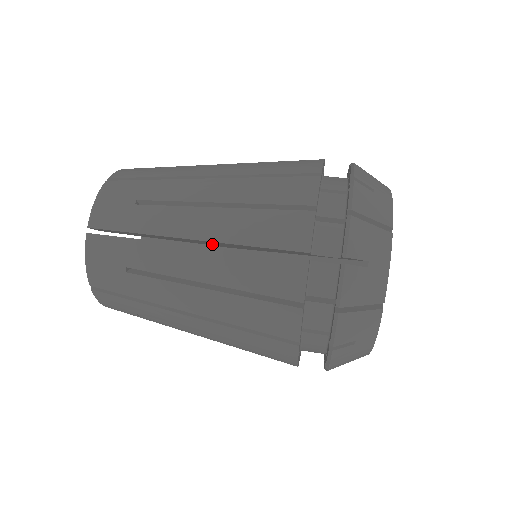
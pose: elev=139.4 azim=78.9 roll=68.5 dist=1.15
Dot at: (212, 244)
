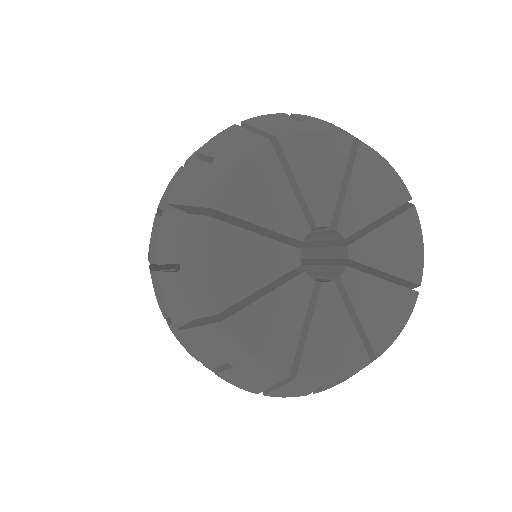
Dot at: occluded
